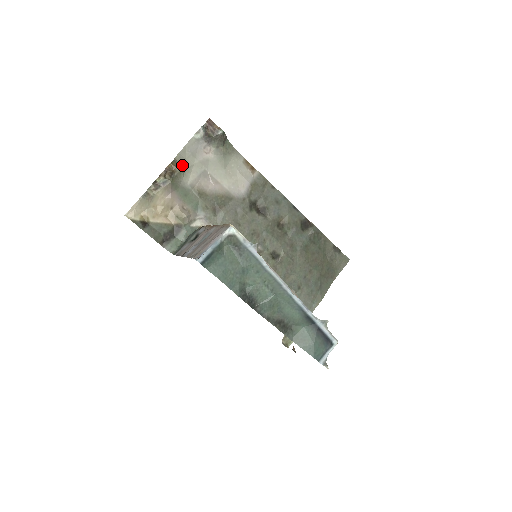
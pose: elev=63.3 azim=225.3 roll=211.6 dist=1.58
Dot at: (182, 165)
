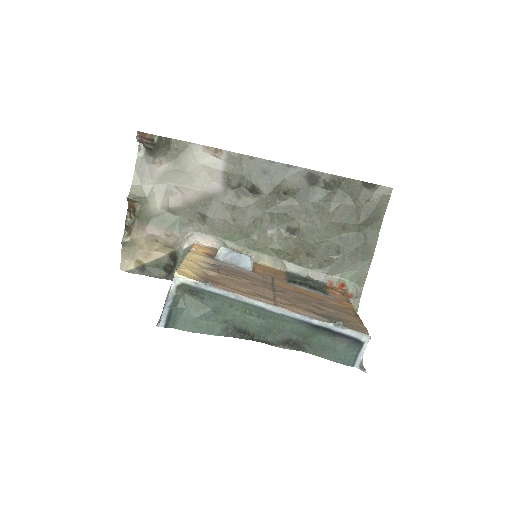
Dot at: (141, 195)
